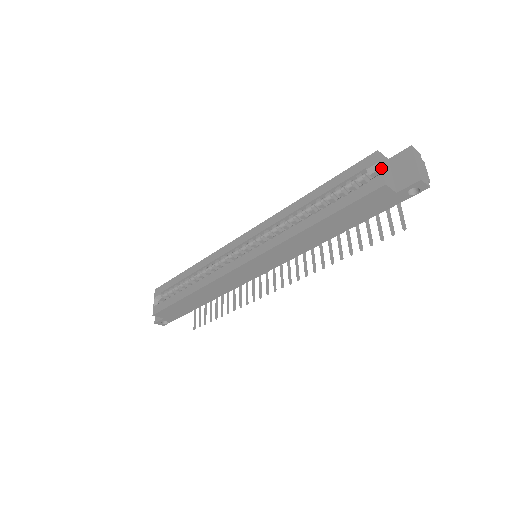
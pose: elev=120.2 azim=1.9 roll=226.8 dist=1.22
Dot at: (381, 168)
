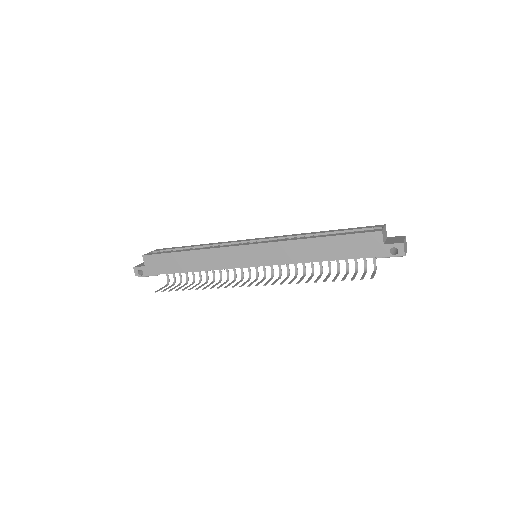
Dot at: (383, 227)
